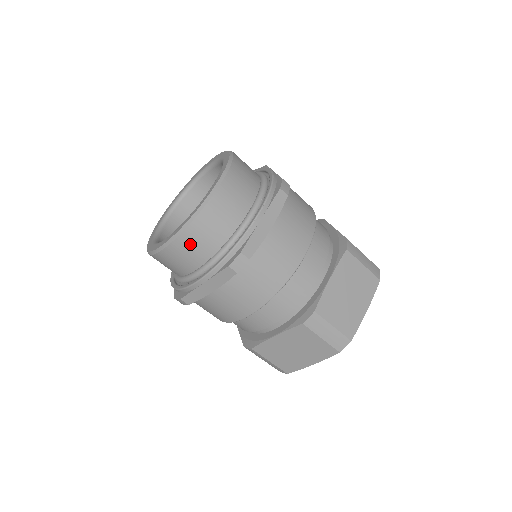
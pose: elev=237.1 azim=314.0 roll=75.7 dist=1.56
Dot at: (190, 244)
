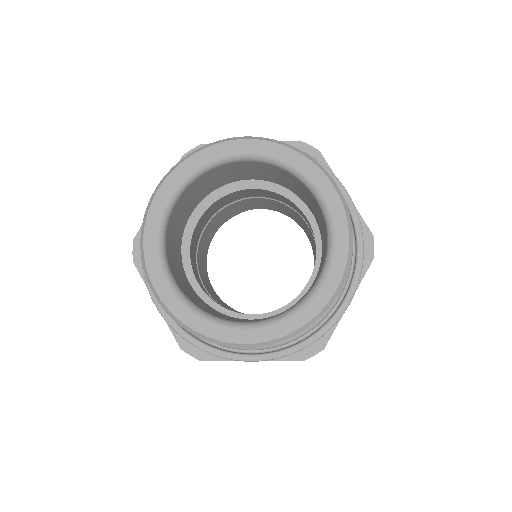
Dot at: occluded
